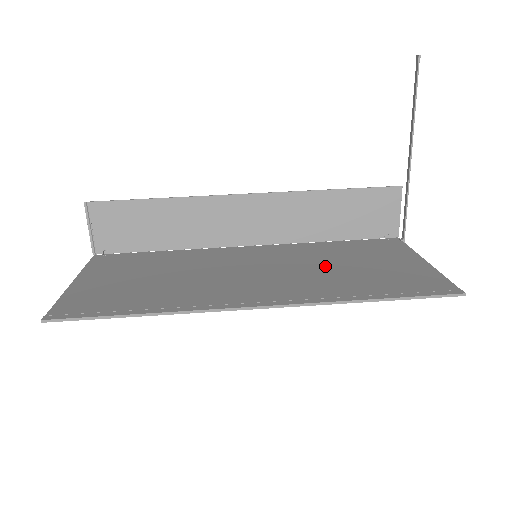
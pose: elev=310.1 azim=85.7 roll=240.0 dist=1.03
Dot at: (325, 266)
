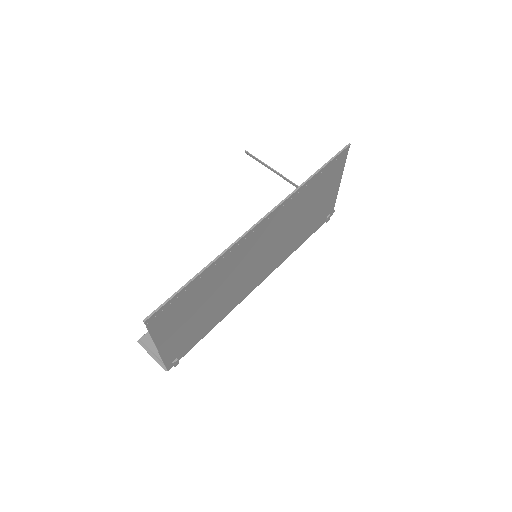
Dot at: (294, 224)
